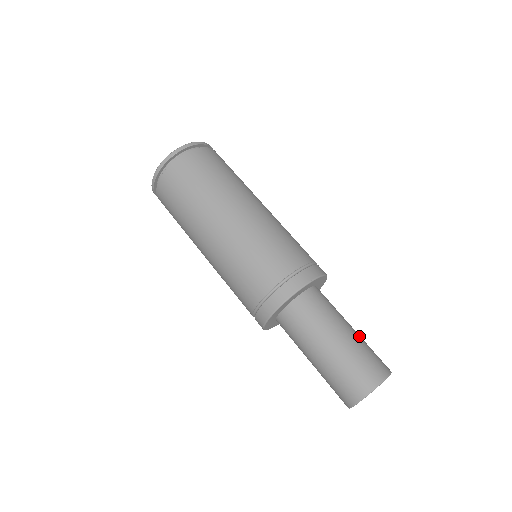
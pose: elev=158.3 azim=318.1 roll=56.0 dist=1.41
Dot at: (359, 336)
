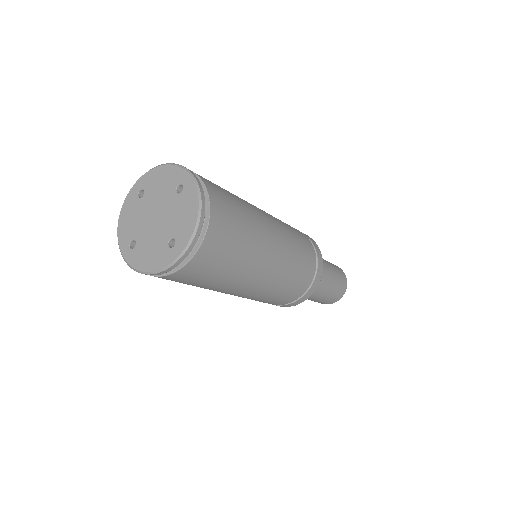
Dot at: (332, 269)
